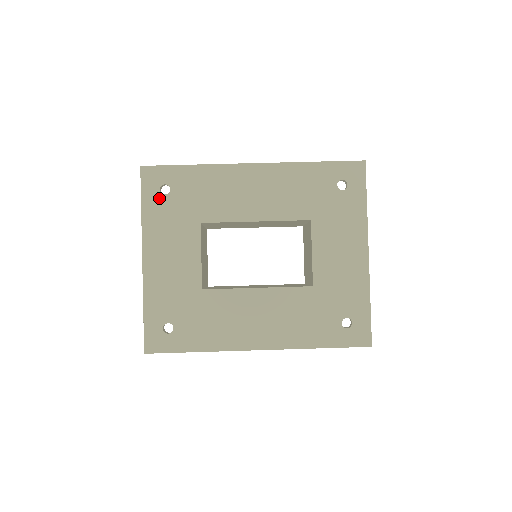
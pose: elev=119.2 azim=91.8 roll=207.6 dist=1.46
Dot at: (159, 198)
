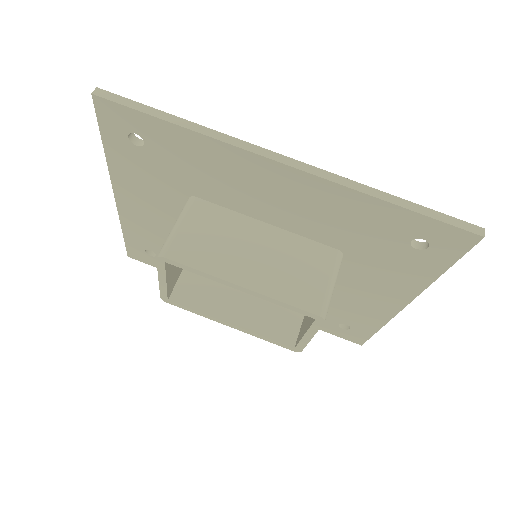
Dot at: (128, 146)
